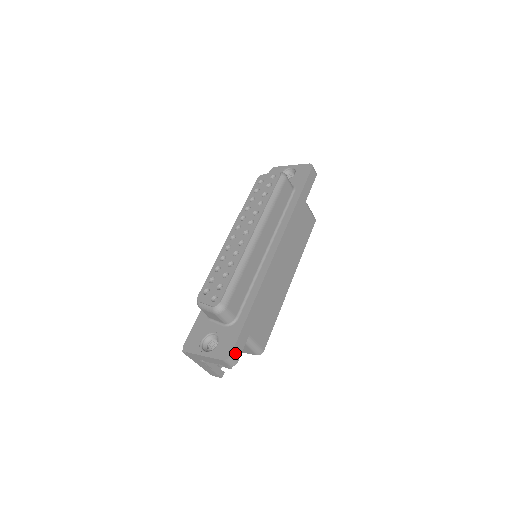
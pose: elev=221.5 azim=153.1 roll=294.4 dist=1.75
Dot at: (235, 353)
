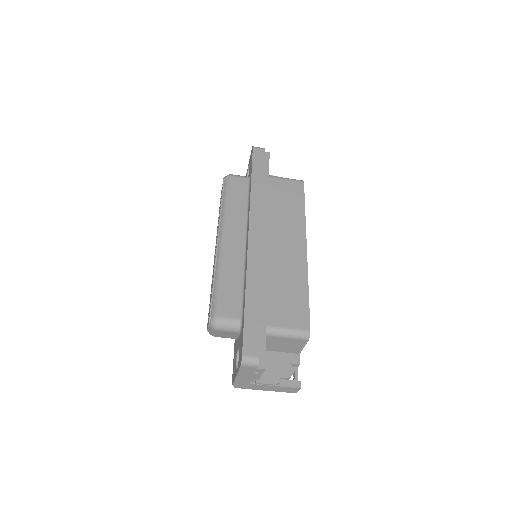
Dot at: (248, 351)
